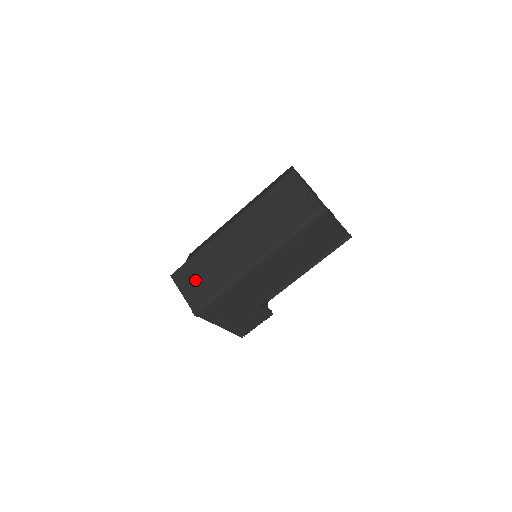
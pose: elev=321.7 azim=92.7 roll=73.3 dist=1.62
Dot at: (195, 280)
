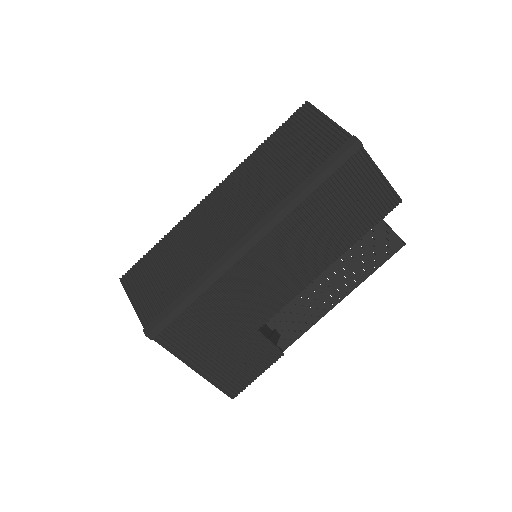
Dot at: (154, 279)
